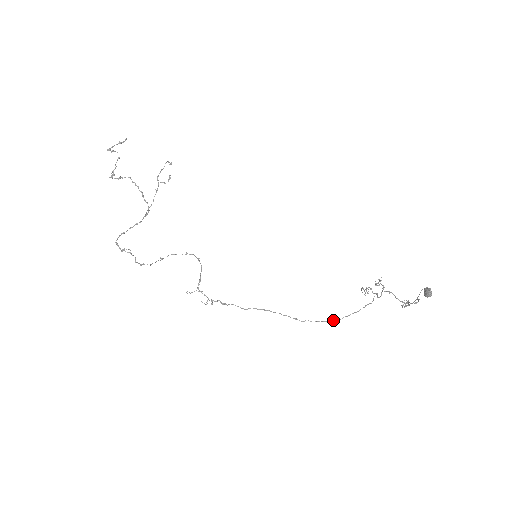
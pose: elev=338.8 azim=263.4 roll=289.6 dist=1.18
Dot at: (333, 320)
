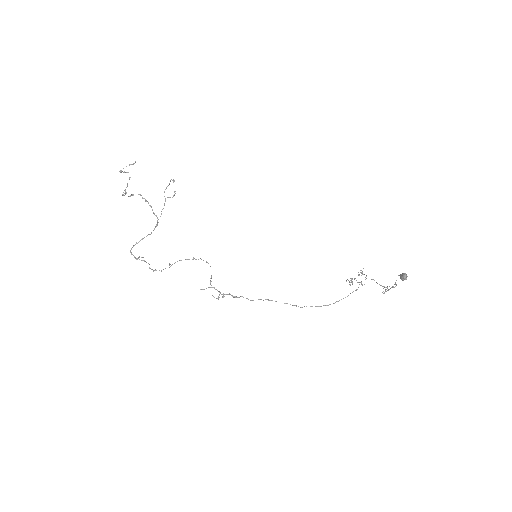
Dot at: (327, 305)
